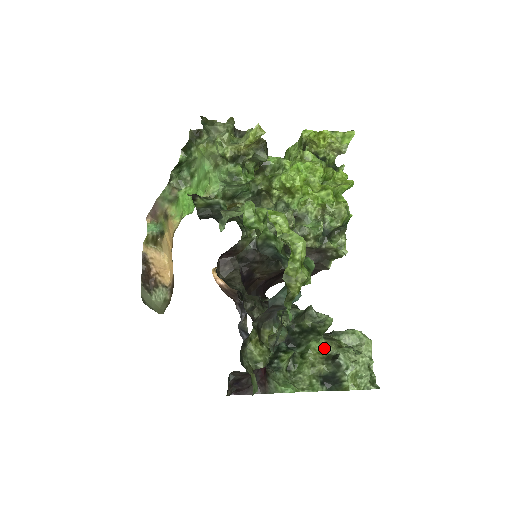
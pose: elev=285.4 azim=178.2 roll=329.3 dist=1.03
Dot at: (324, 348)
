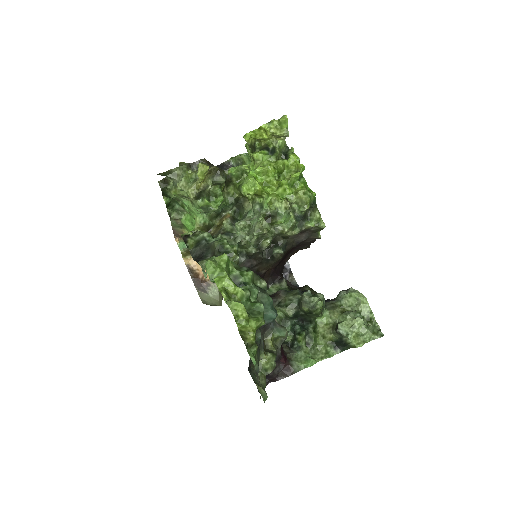
Dot at: (329, 319)
